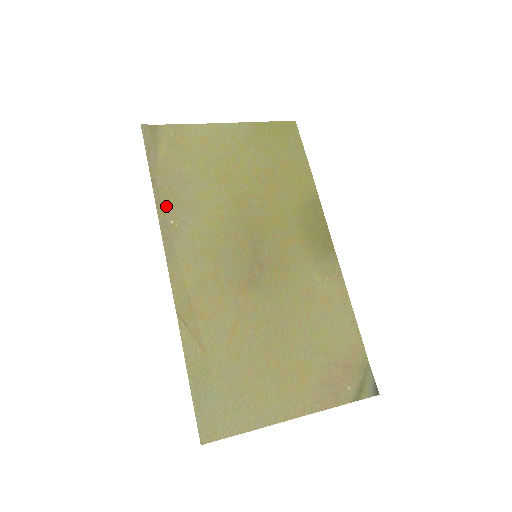
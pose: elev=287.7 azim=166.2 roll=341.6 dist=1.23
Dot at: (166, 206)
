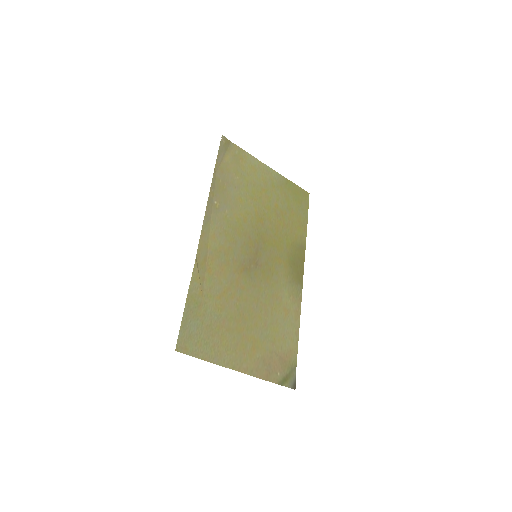
Dot at: (216, 191)
